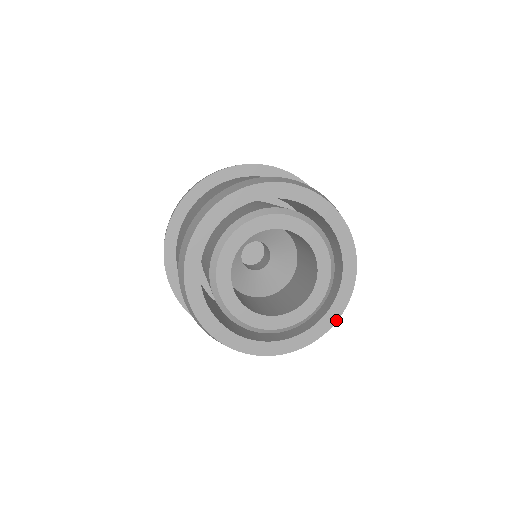
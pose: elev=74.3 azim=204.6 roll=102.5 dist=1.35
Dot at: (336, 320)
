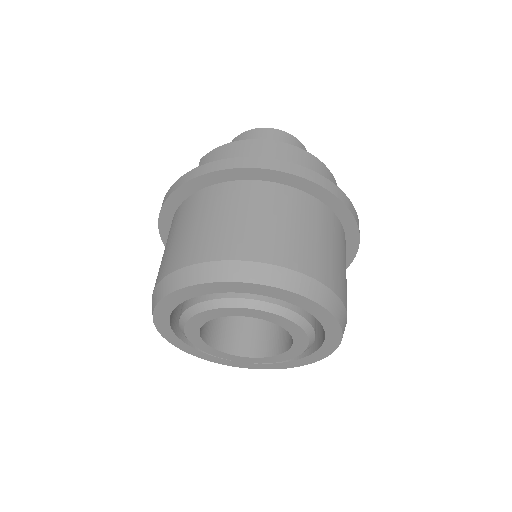
Dot at: (340, 331)
